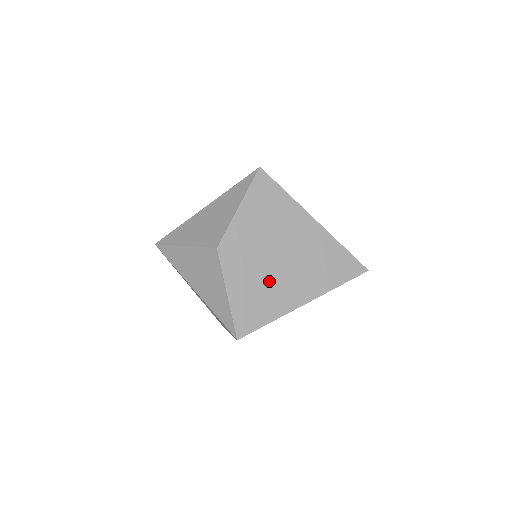
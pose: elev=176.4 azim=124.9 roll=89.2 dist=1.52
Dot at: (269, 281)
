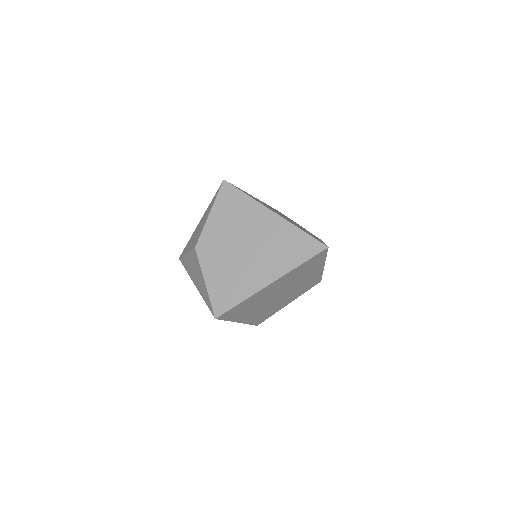
Dot at: (238, 268)
